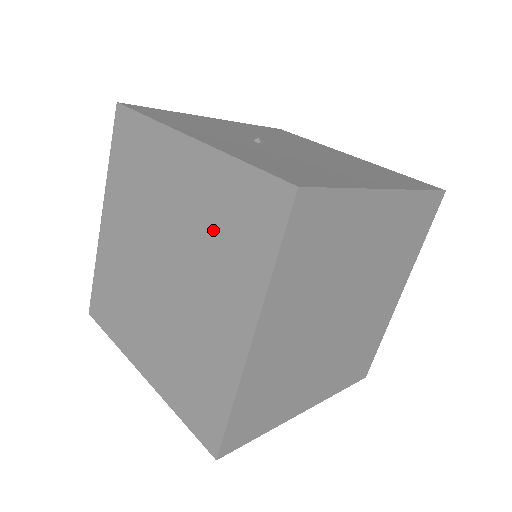
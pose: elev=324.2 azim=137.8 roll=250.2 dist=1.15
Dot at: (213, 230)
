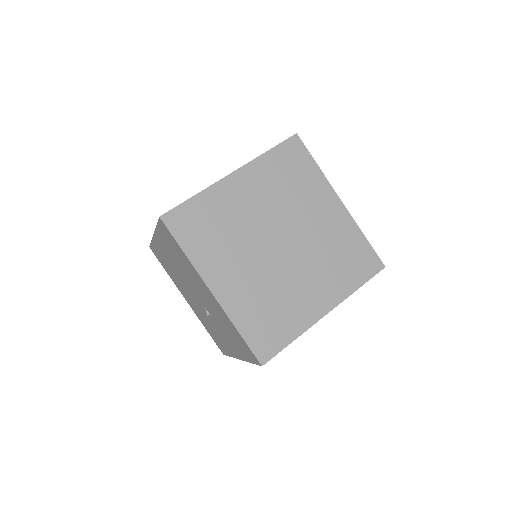
Dot at: occluded
